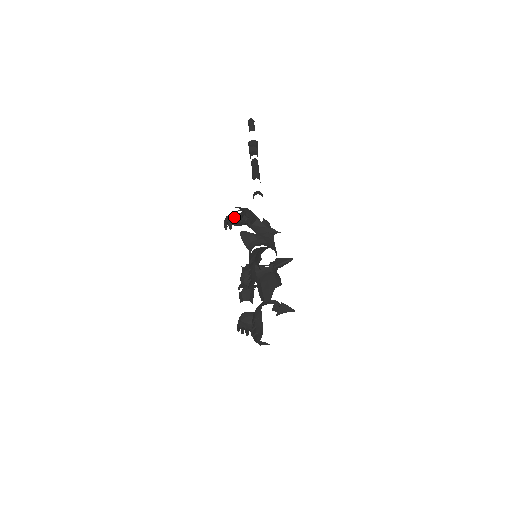
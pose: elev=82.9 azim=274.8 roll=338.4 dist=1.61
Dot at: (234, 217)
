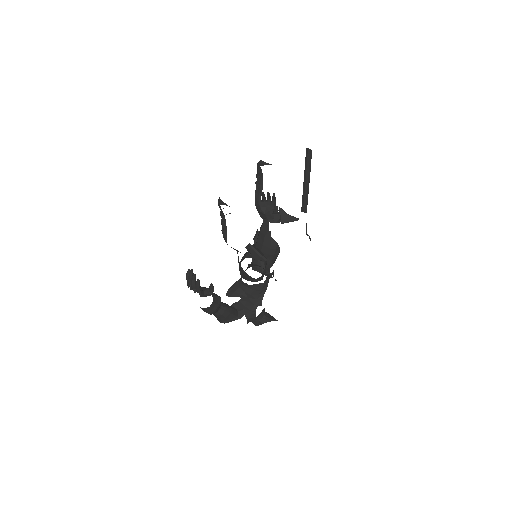
Dot at: (270, 196)
